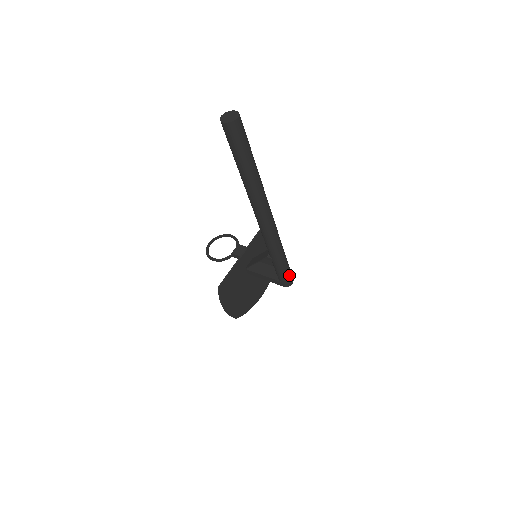
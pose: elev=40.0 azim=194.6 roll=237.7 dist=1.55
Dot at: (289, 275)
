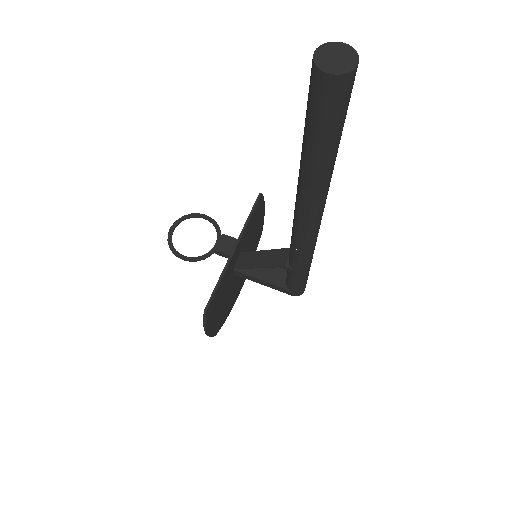
Dot at: (306, 283)
